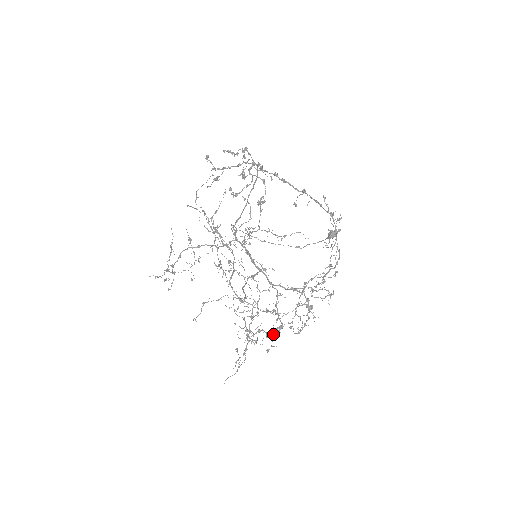
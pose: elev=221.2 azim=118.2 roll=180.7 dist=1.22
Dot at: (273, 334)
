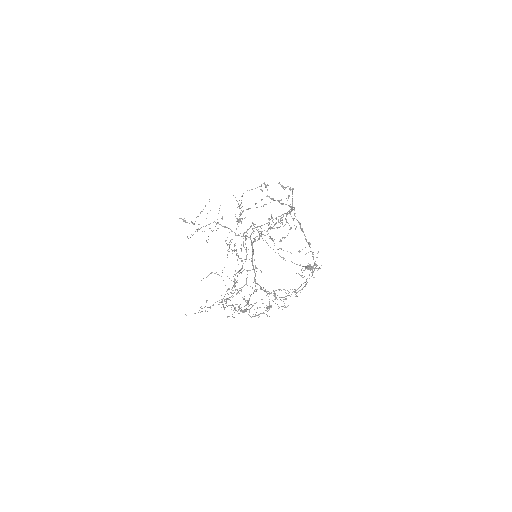
Dot at: occluded
